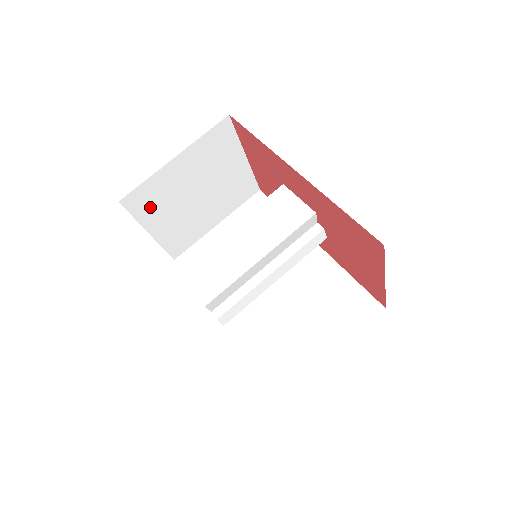
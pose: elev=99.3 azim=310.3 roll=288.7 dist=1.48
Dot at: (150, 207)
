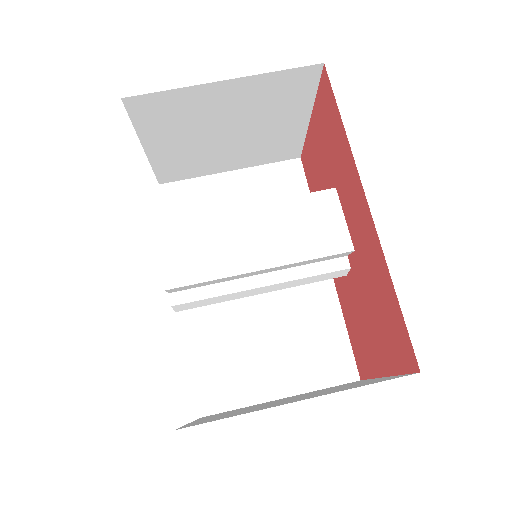
Dot at: (160, 121)
